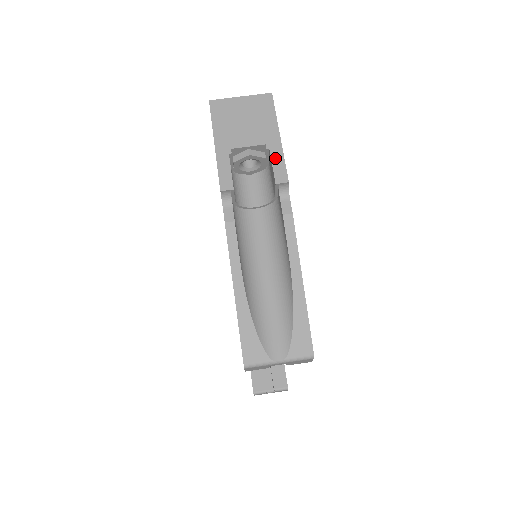
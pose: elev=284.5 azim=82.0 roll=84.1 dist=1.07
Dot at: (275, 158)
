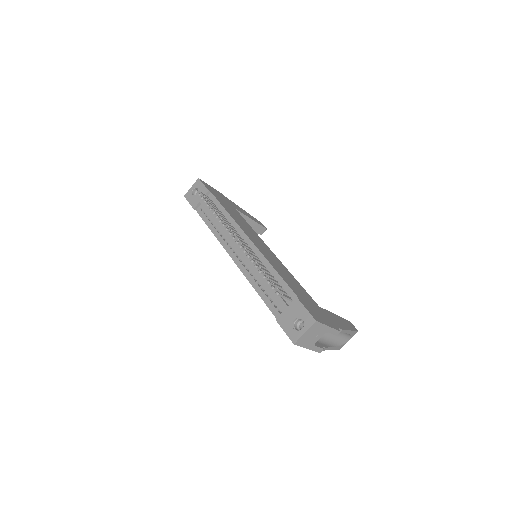
Dot at: (332, 332)
